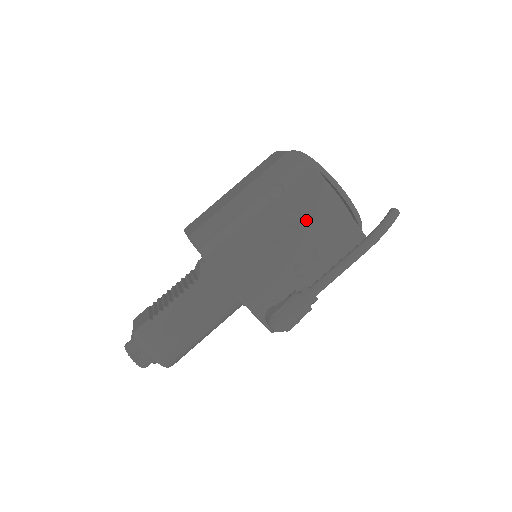
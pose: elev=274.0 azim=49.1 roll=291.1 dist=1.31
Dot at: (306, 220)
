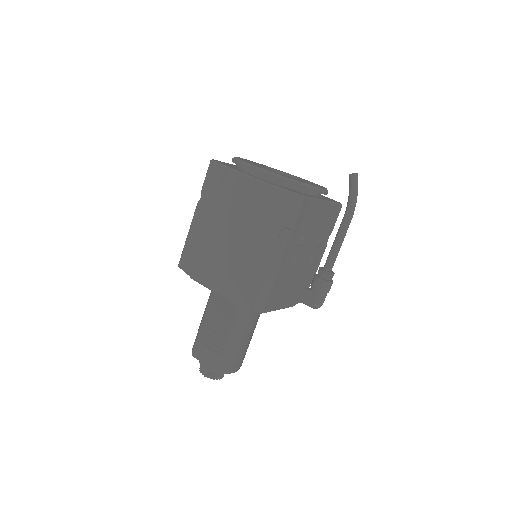
Dot at: (308, 232)
